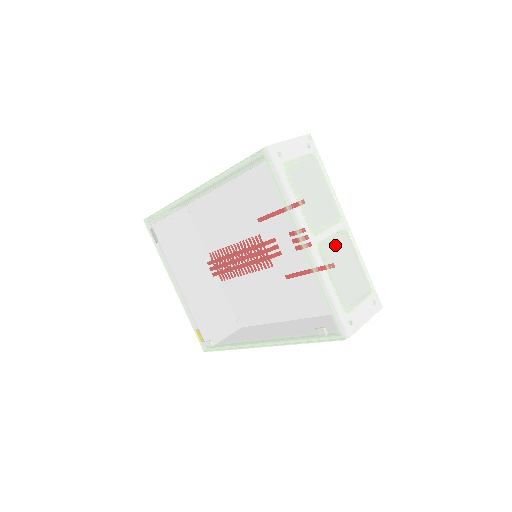
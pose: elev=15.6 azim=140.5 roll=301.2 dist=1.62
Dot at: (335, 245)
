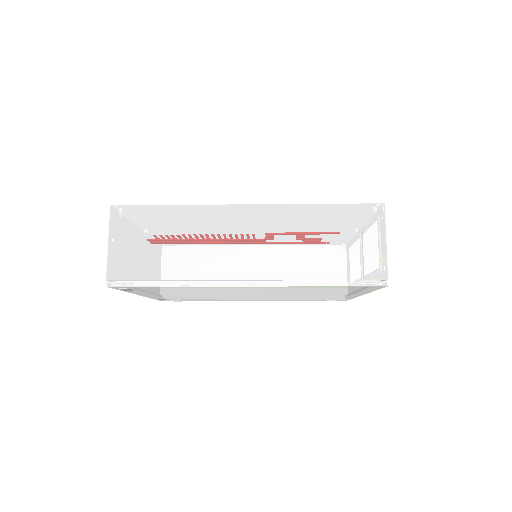
Dot at: occluded
